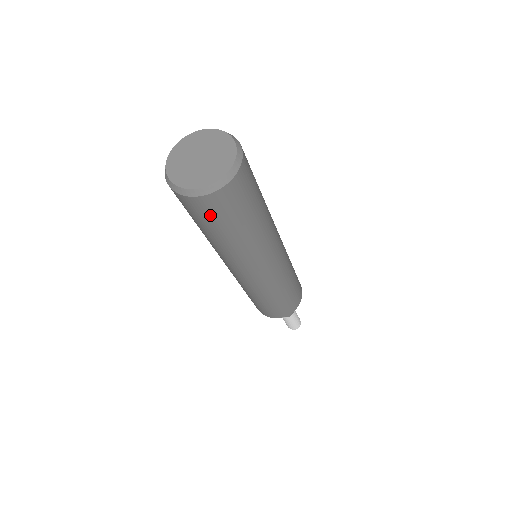
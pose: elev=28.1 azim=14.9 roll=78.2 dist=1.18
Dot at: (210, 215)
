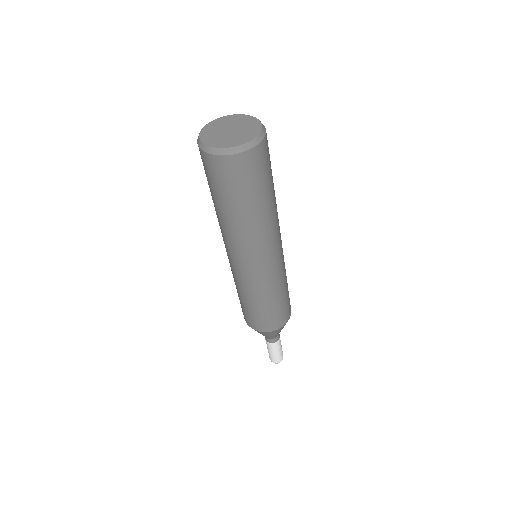
Dot at: (235, 179)
